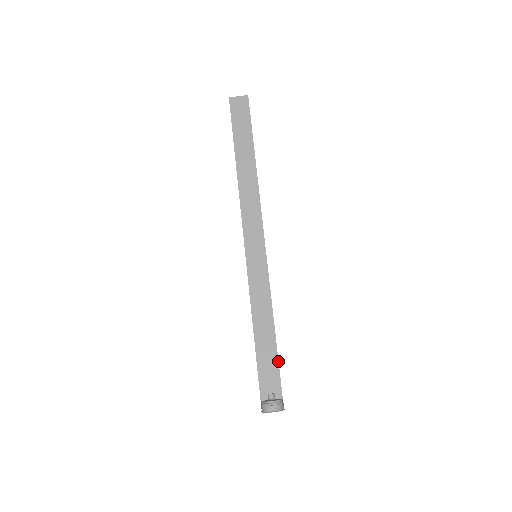
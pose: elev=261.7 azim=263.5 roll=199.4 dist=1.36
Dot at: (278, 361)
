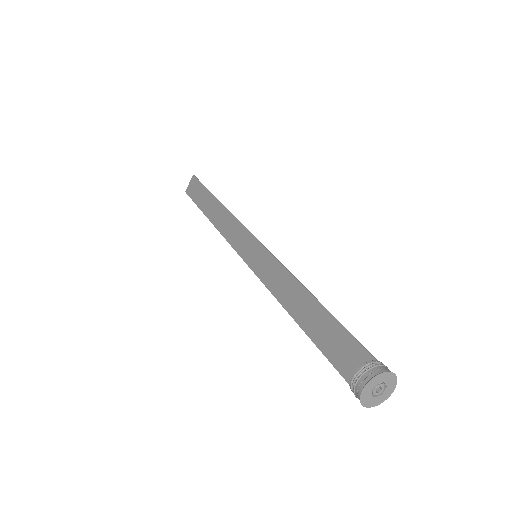
Dot at: (338, 322)
